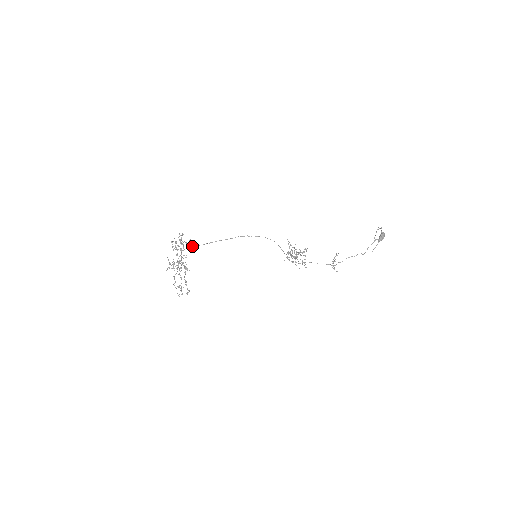
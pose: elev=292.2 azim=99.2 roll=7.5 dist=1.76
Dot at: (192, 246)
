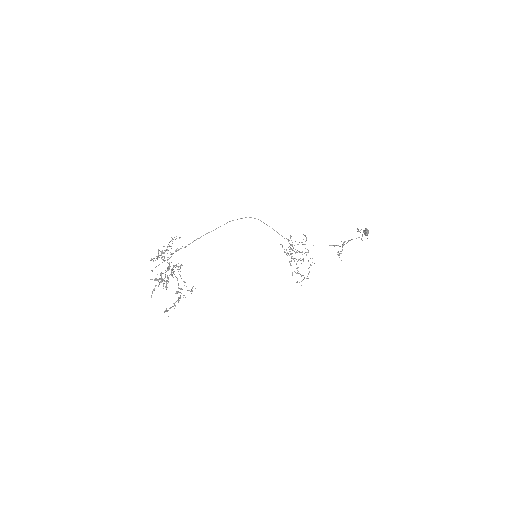
Dot at: occluded
